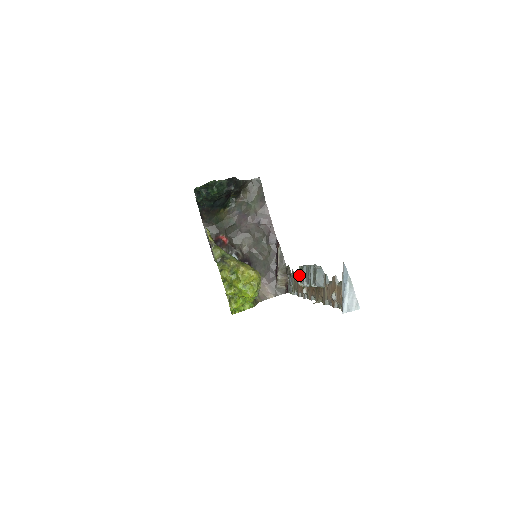
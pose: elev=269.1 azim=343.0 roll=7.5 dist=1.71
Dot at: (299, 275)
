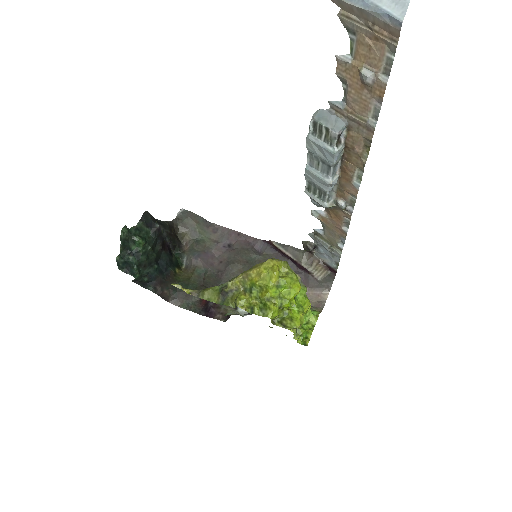
Dot at: (315, 199)
